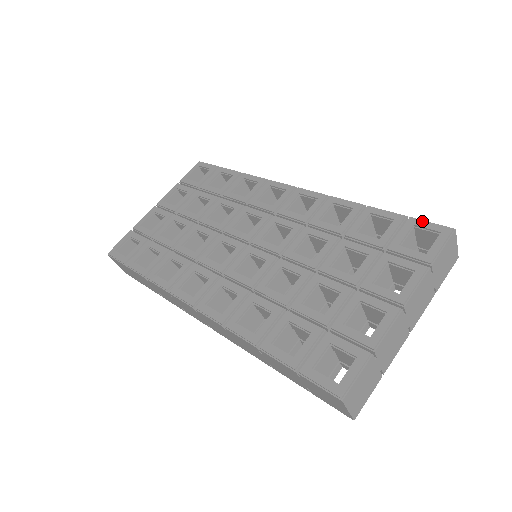
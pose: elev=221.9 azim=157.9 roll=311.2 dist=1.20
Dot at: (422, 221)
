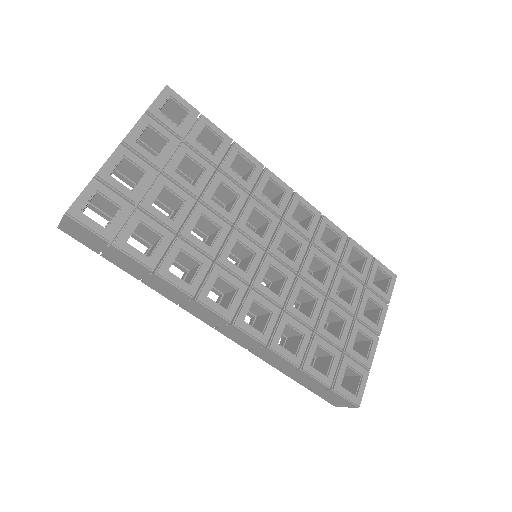
Dot at: (382, 264)
